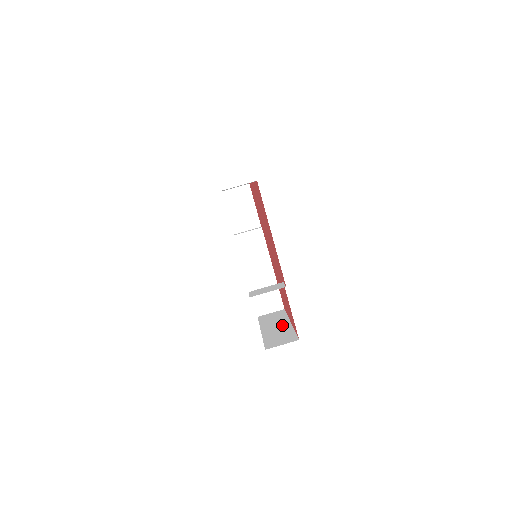
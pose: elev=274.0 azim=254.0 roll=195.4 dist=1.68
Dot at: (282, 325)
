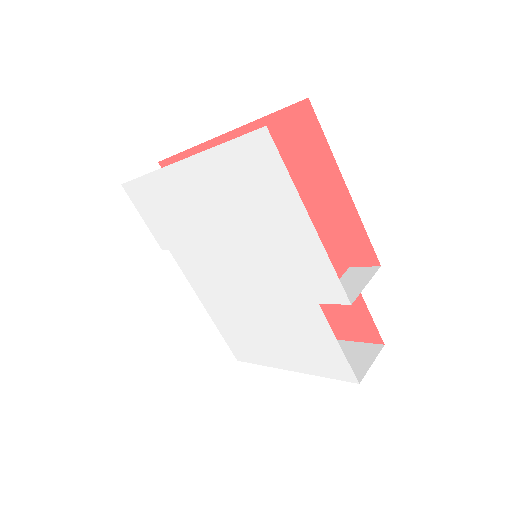
Dot at: occluded
